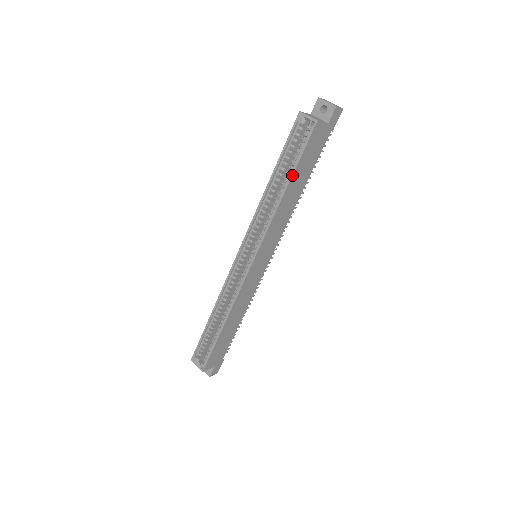
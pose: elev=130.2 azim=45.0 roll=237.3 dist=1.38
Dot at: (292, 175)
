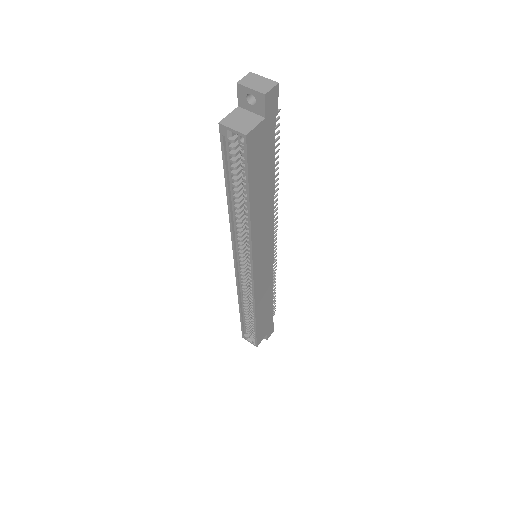
Dot at: (248, 197)
